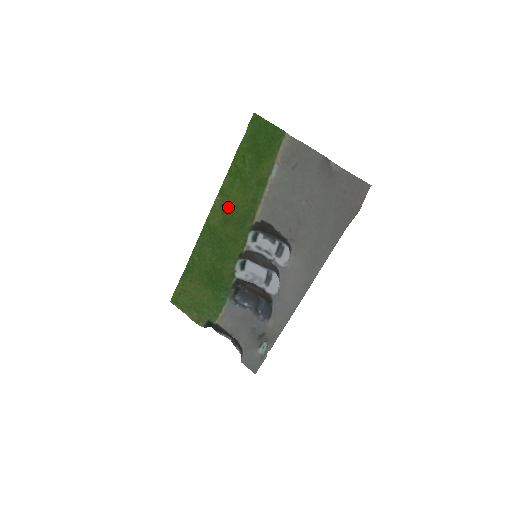
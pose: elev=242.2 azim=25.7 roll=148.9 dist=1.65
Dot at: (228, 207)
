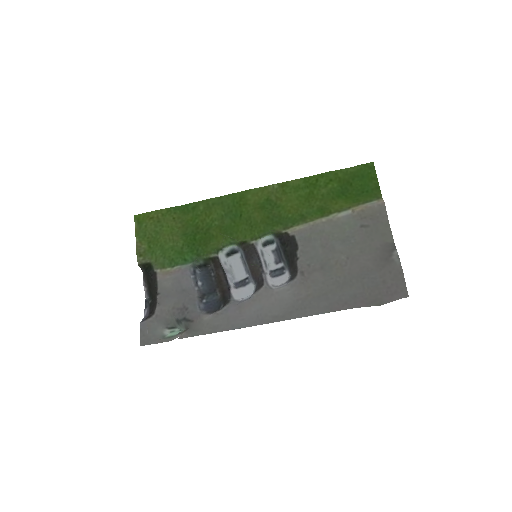
Dot at: (275, 200)
